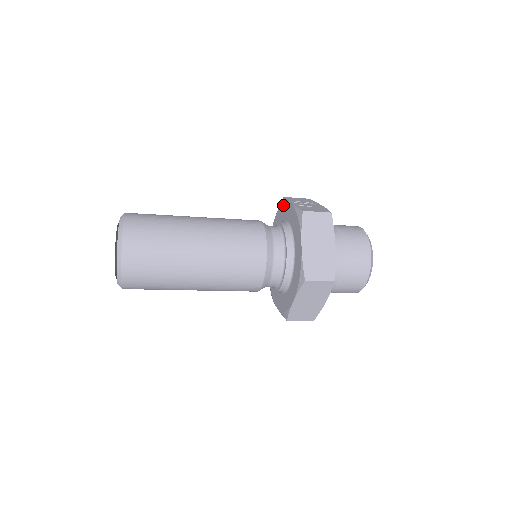
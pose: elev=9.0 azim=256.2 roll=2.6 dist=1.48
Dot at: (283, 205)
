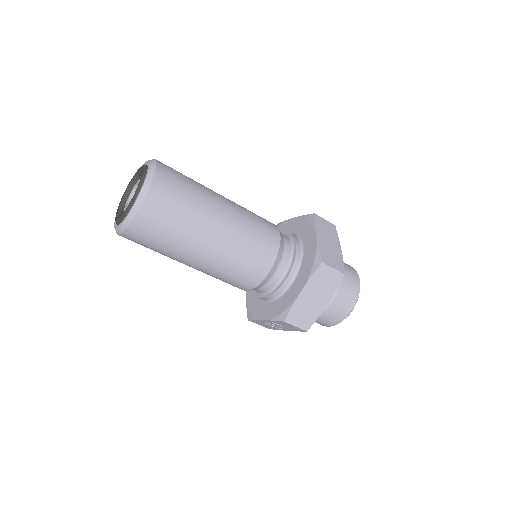
Dot at: (279, 227)
